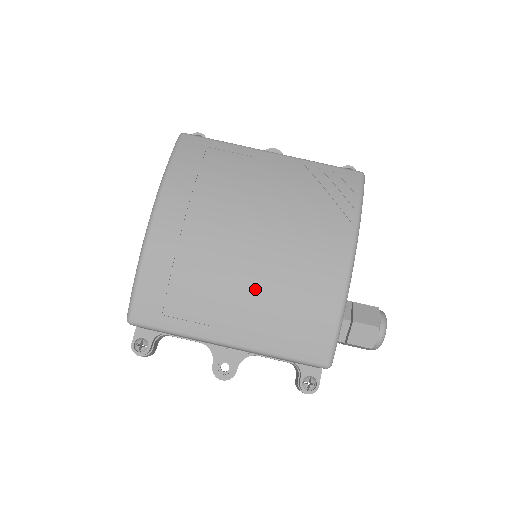
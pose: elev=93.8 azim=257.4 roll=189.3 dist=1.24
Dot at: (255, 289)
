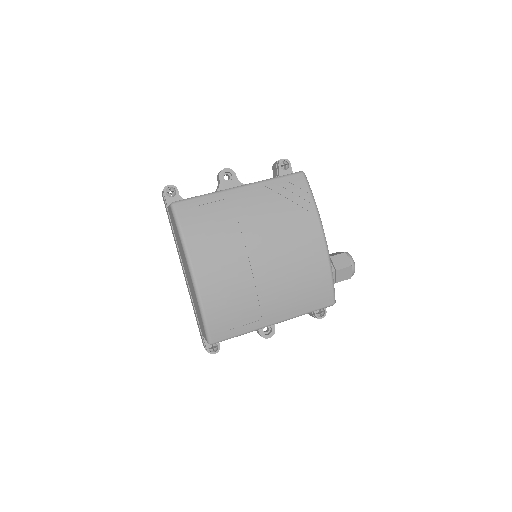
Dot at: (278, 286)
